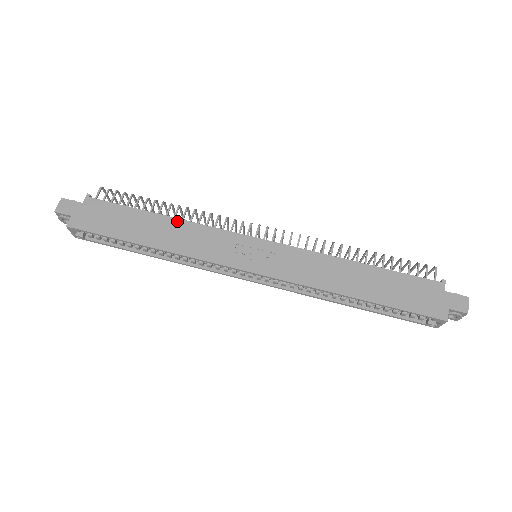
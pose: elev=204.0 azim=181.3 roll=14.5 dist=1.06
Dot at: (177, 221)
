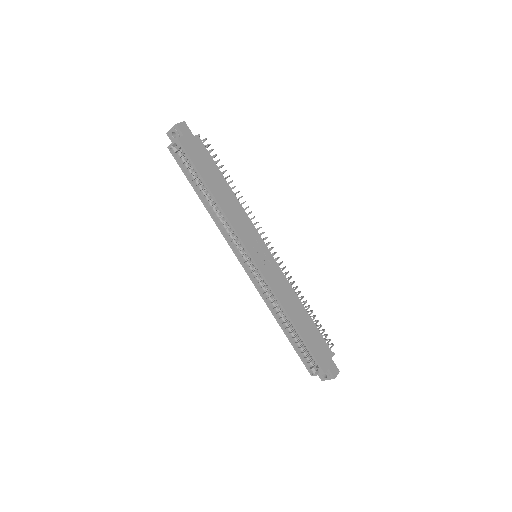
Dot at: (235, 198)
